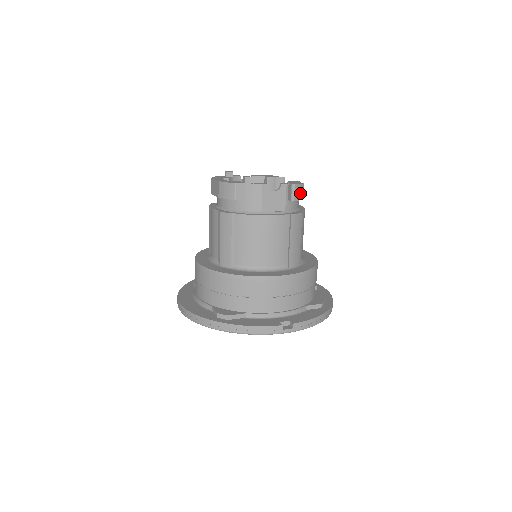
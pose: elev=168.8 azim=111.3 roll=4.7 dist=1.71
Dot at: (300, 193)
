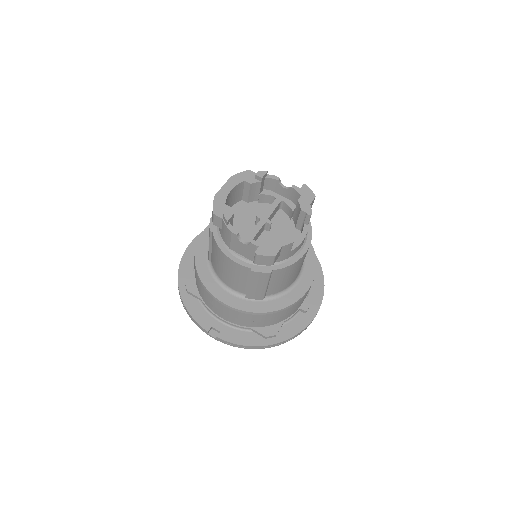
Dot at: (266, 261)
